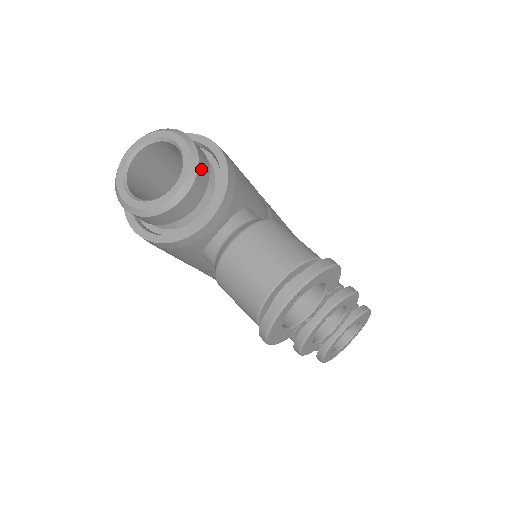
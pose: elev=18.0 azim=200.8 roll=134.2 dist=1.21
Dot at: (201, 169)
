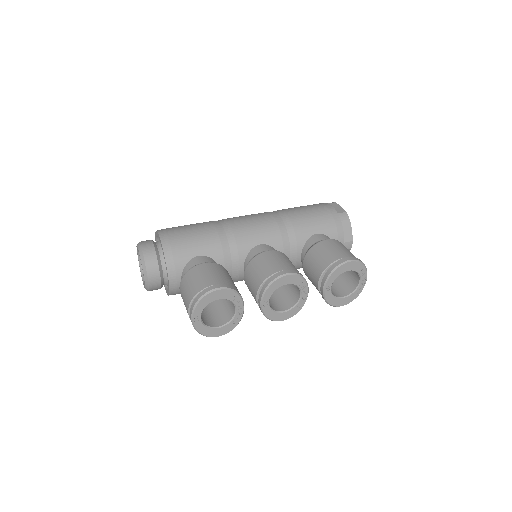
Dot at: (148, 263)
